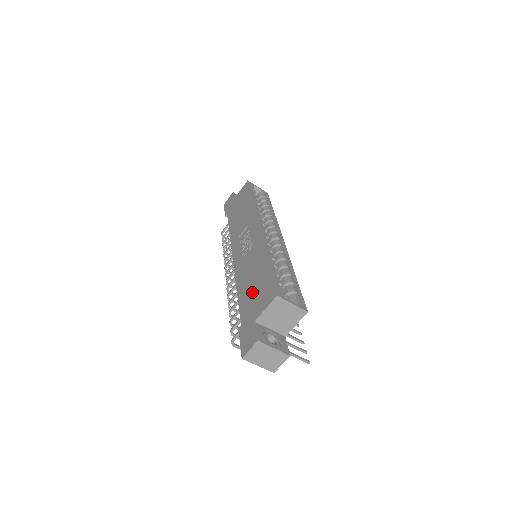
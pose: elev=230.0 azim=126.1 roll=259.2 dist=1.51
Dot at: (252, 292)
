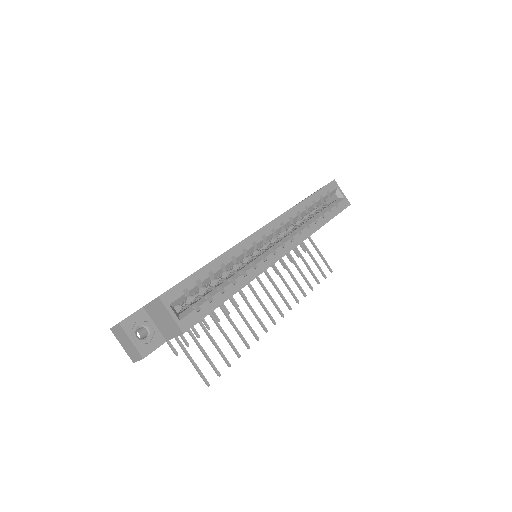
Dot at: occluded
